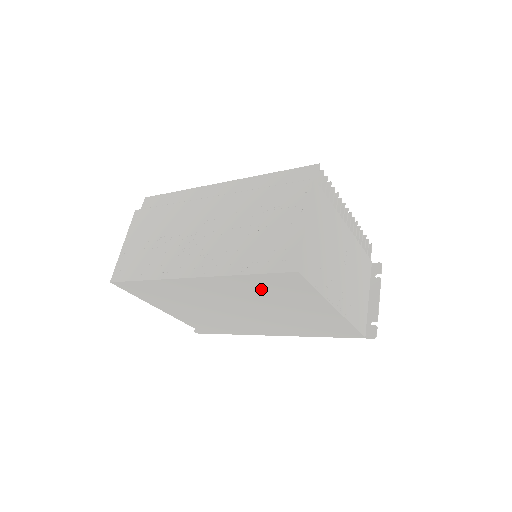
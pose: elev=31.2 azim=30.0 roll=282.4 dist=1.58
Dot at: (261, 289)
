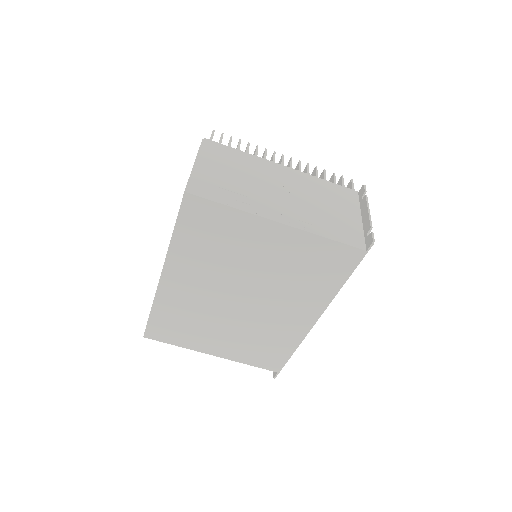
Dot at: (205, 246)
